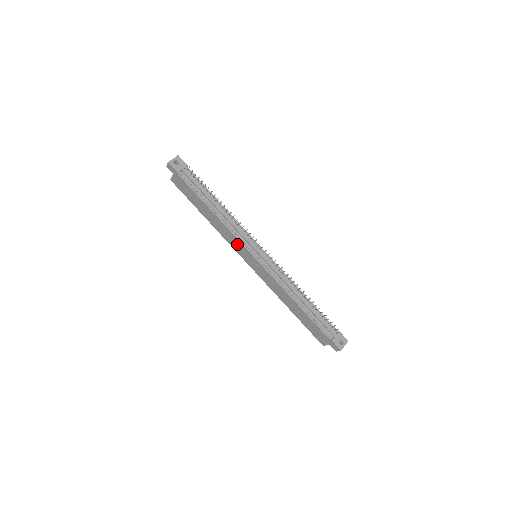
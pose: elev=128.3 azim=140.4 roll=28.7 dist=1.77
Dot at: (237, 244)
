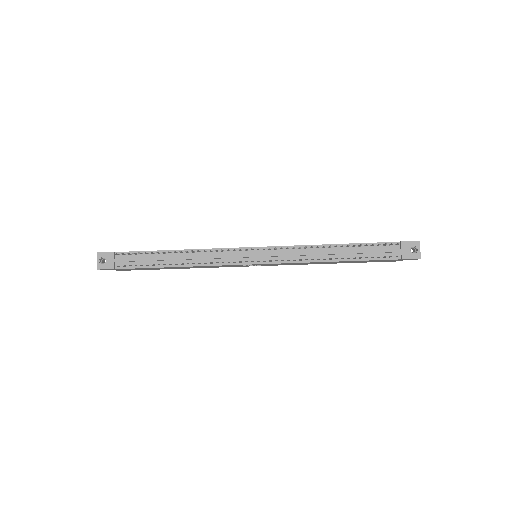
Dot at: occluded
